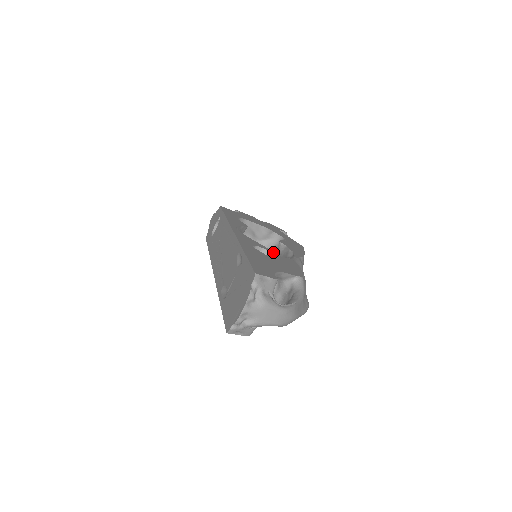
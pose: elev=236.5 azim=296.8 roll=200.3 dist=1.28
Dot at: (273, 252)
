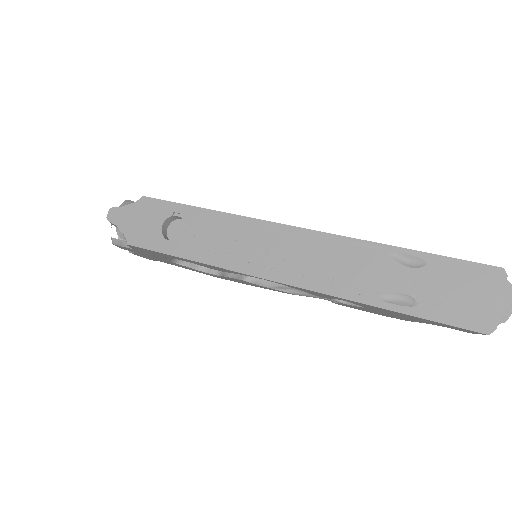
Dot at: occluded
